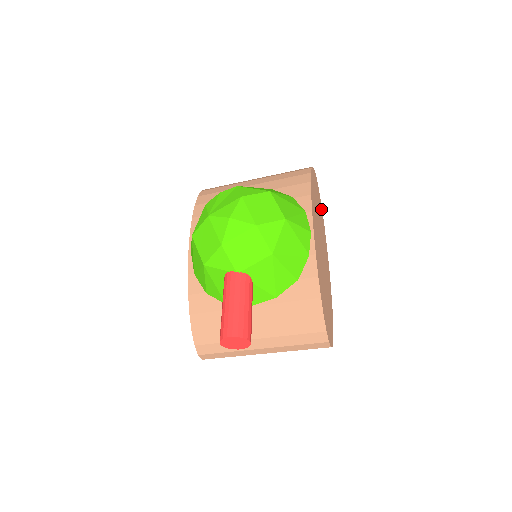
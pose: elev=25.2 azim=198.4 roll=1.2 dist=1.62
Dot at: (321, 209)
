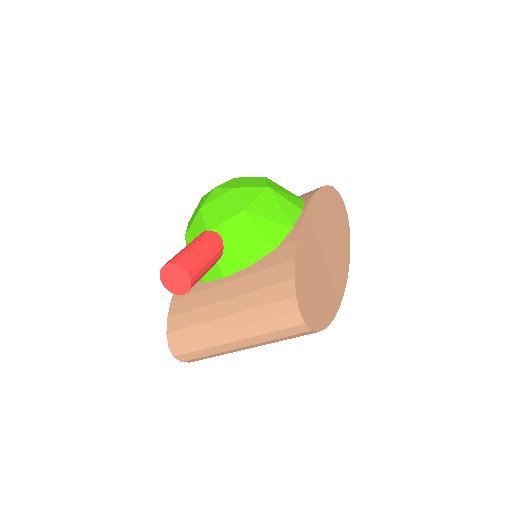
Dot at: (347, 233)
